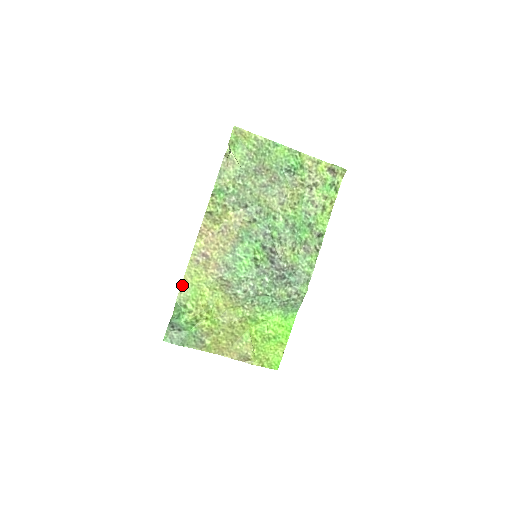
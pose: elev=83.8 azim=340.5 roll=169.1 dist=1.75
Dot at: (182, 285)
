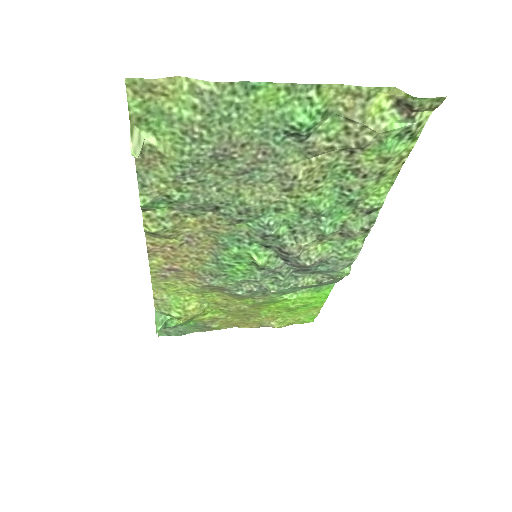
Dot at: (155, 298)
